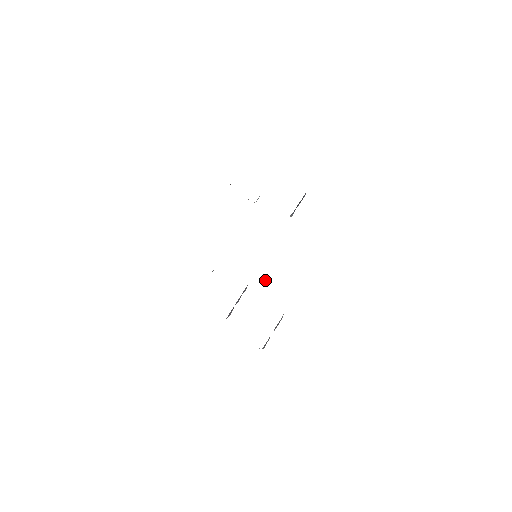
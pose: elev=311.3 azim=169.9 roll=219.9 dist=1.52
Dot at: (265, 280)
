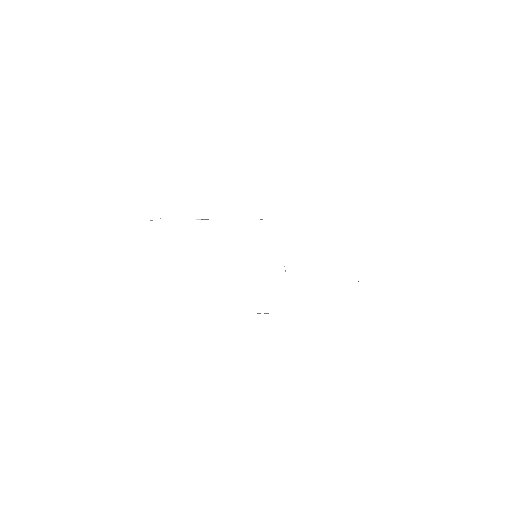
Dot at: occluded
